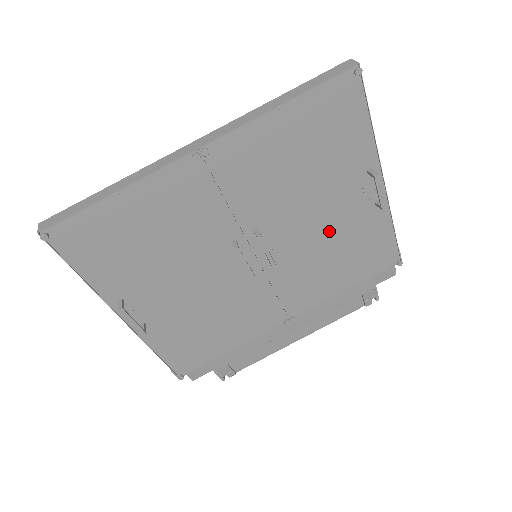
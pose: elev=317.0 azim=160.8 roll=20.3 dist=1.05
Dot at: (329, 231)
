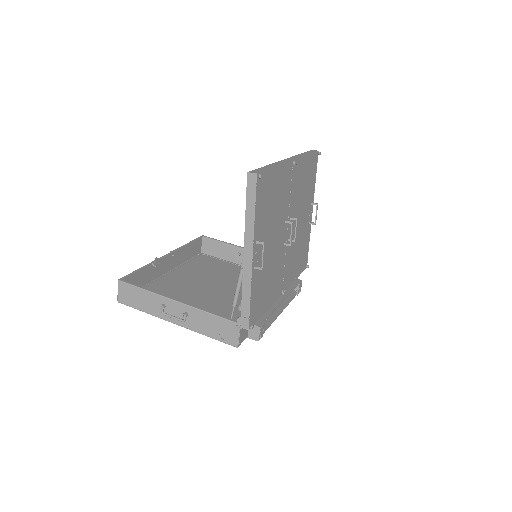
Dot at: (300, 233)
